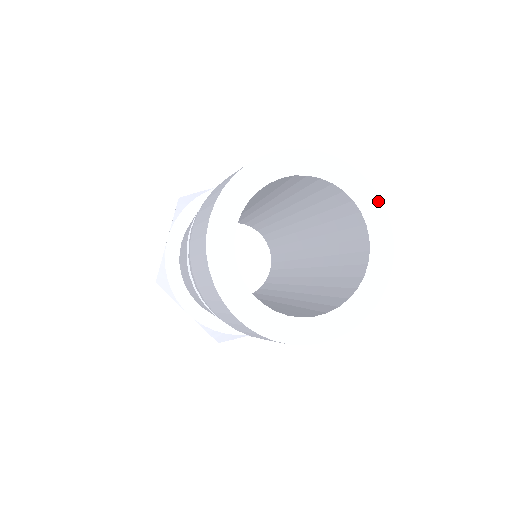
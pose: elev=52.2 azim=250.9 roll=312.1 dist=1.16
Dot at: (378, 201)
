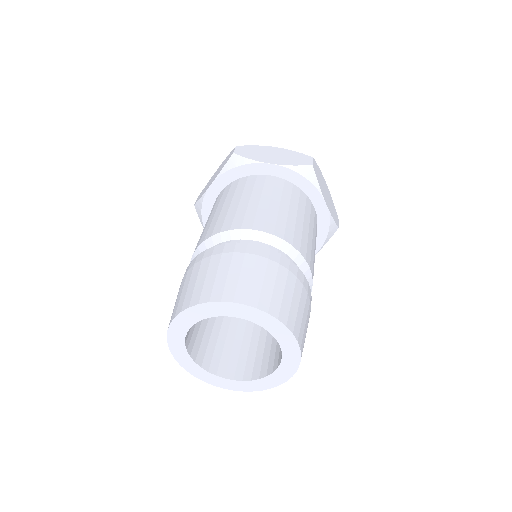
Dot at: (298, 351)
